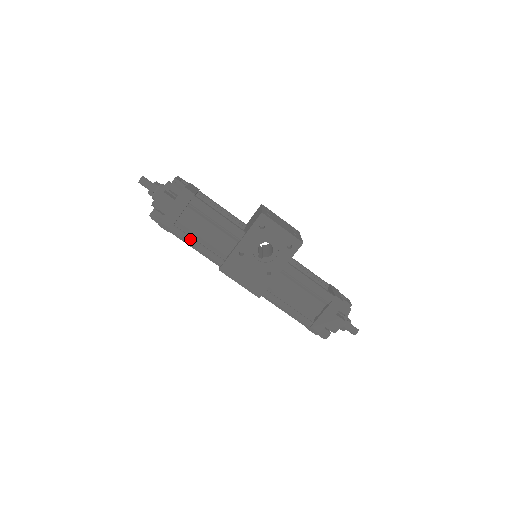
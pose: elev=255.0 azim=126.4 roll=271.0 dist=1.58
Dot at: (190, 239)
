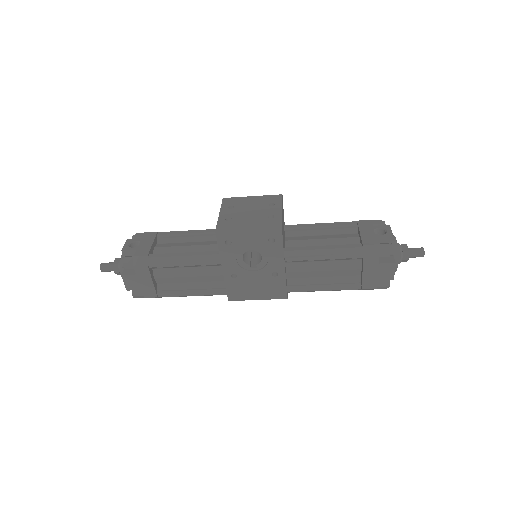
Dot at: (181, 293)
